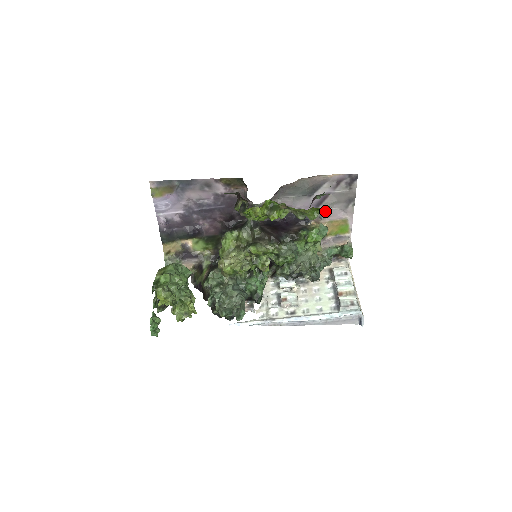
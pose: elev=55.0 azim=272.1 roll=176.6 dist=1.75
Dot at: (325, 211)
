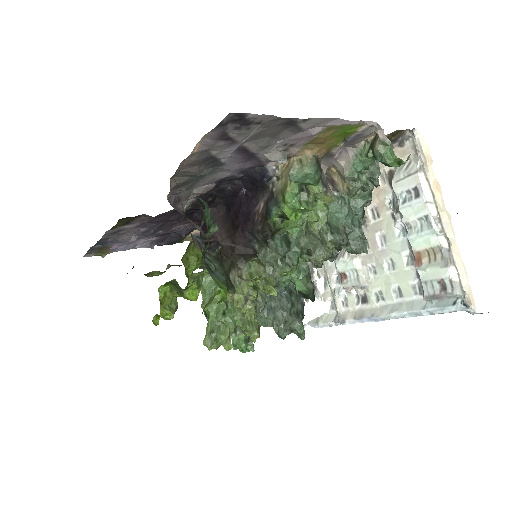
Dot at: (275, 149)
